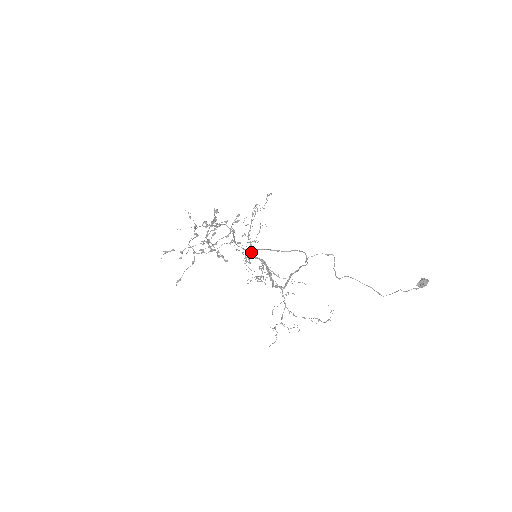
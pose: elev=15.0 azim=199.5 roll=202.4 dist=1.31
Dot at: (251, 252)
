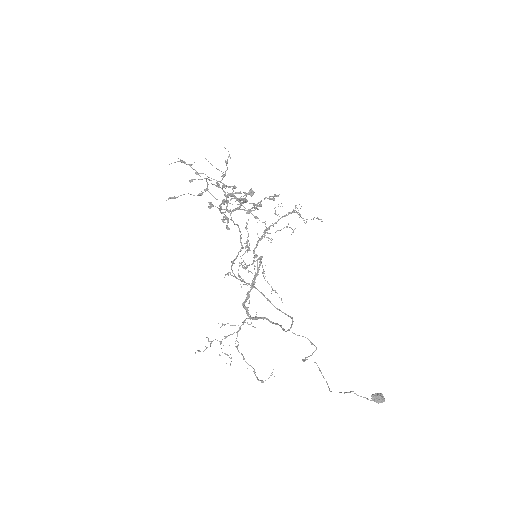
Dot at: occluded
